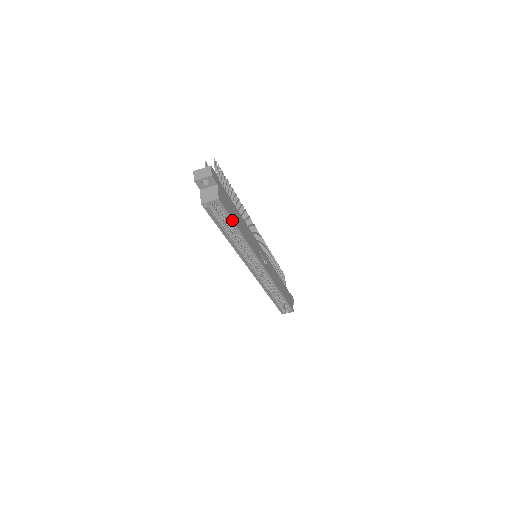
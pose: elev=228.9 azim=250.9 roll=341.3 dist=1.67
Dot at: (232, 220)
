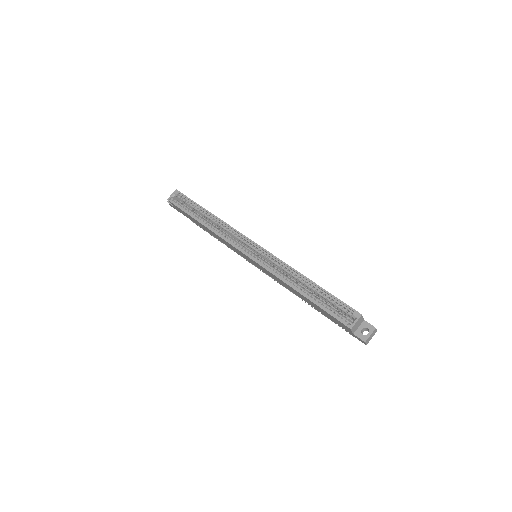
Dot at: (194, 202)
